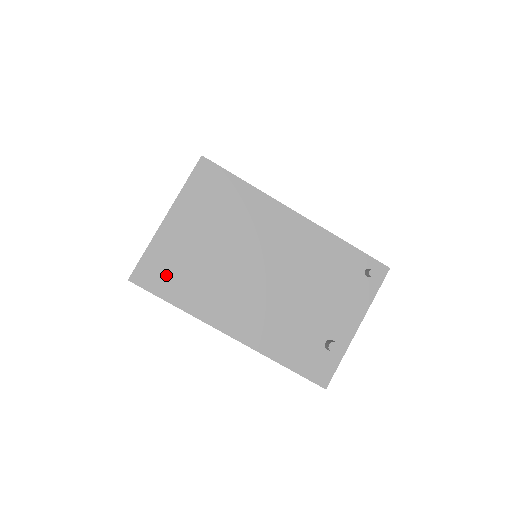
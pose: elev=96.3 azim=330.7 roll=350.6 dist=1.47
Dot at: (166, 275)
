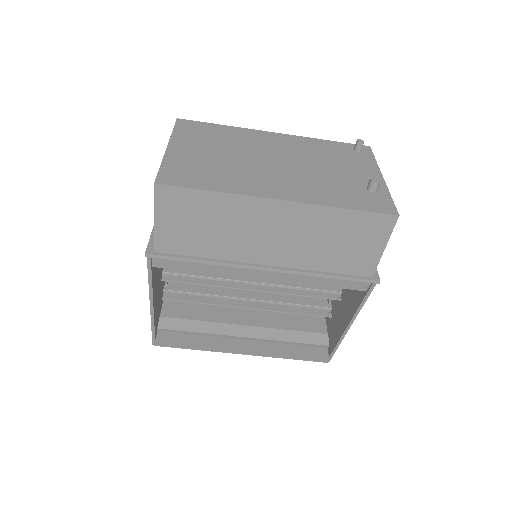
Dot at: (190, 175)
